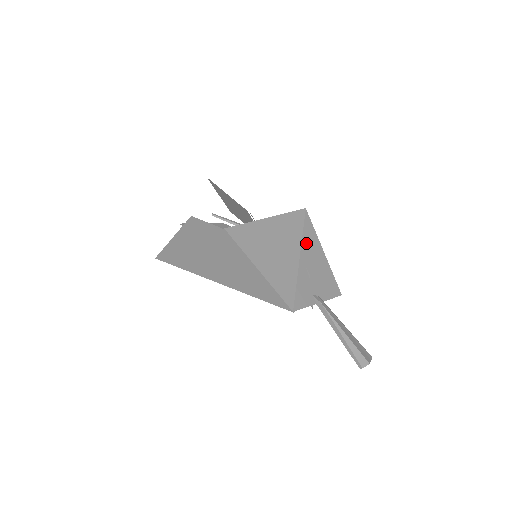
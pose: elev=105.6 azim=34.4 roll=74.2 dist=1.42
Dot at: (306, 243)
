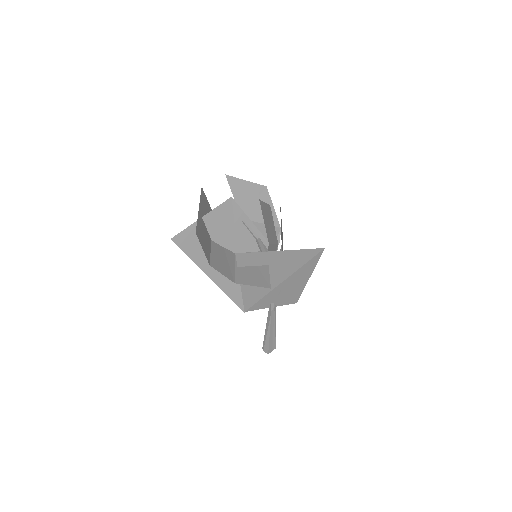
Dot at: (299, 272)
